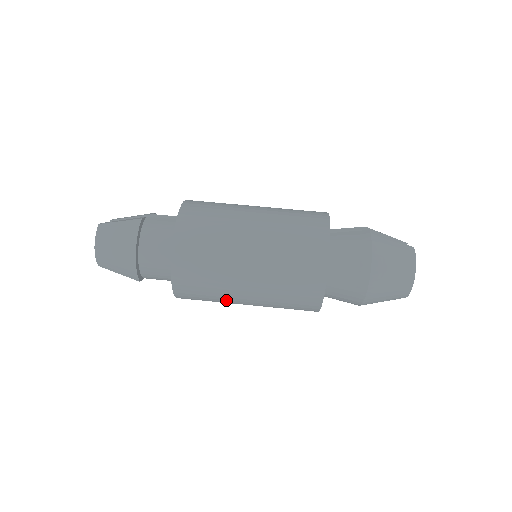
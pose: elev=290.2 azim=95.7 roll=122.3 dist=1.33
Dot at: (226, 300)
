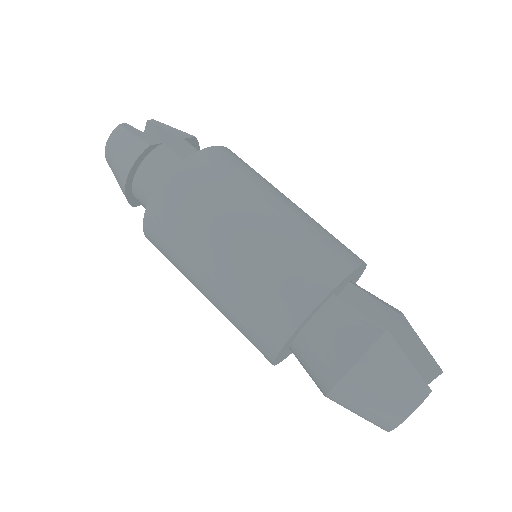
Dot at: occluded
